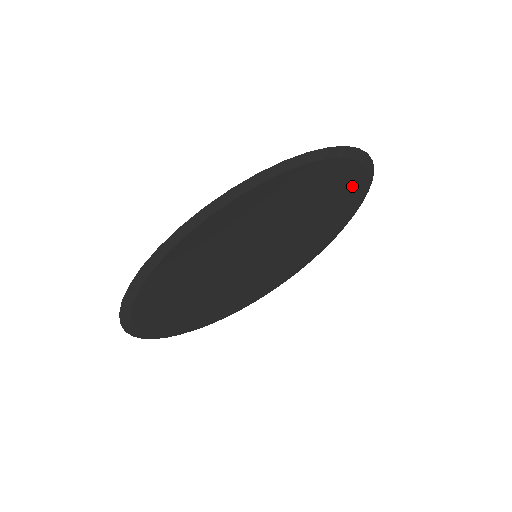
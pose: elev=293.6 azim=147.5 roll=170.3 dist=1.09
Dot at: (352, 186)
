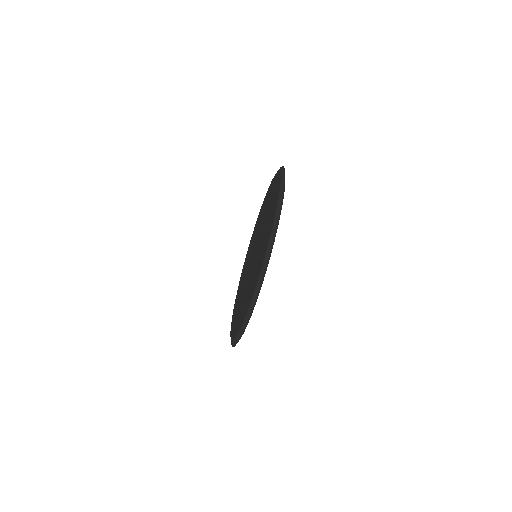
Dot at: occluded
